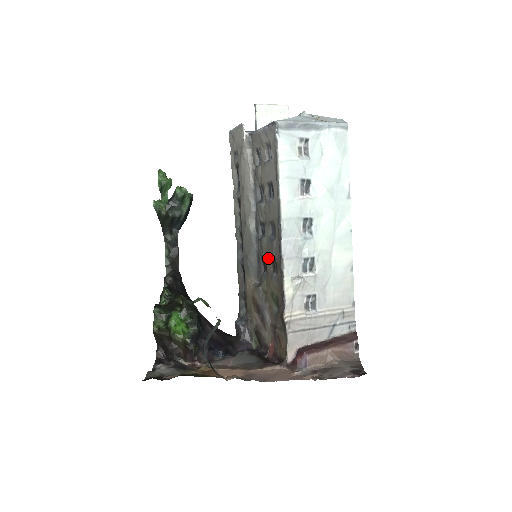
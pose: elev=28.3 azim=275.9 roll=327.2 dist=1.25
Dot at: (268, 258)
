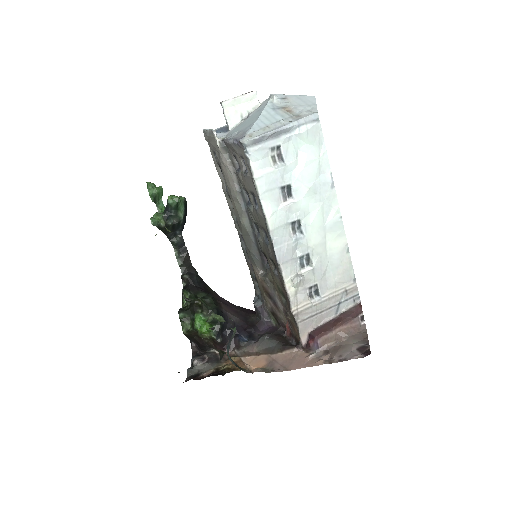
Dot at: (267, 256)
